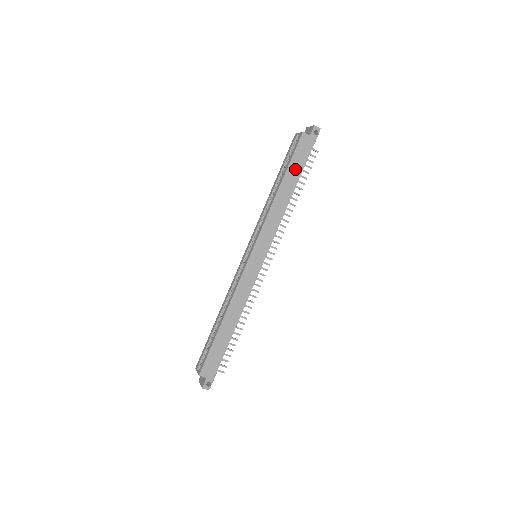
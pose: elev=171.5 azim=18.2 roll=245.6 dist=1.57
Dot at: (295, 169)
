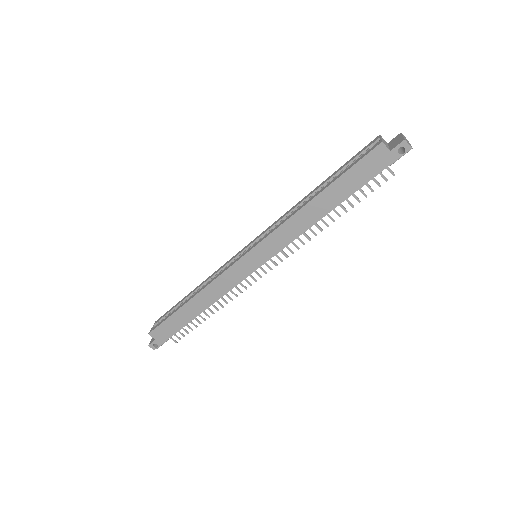
Dot at: (347, 185)
